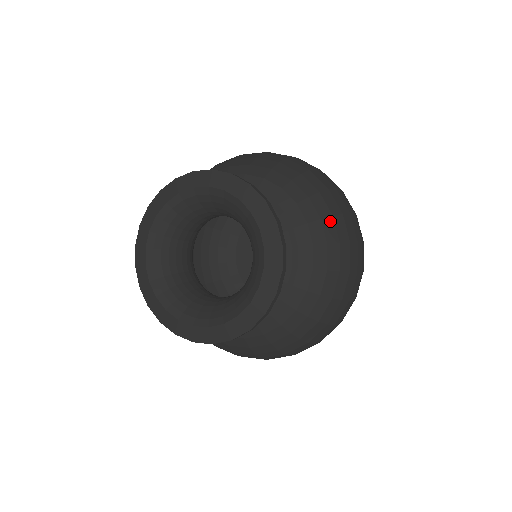
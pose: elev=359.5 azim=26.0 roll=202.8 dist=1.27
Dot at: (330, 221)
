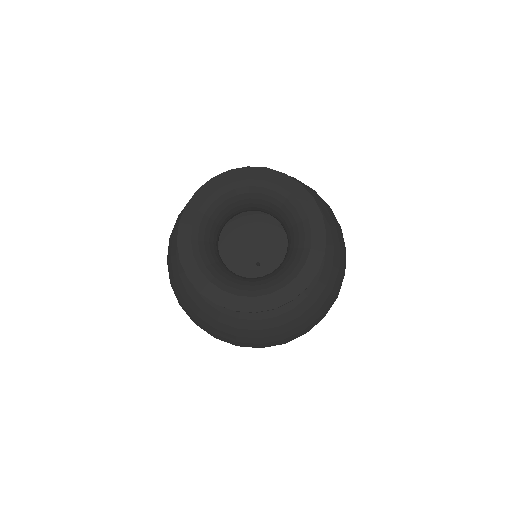
Dot at: occluded
